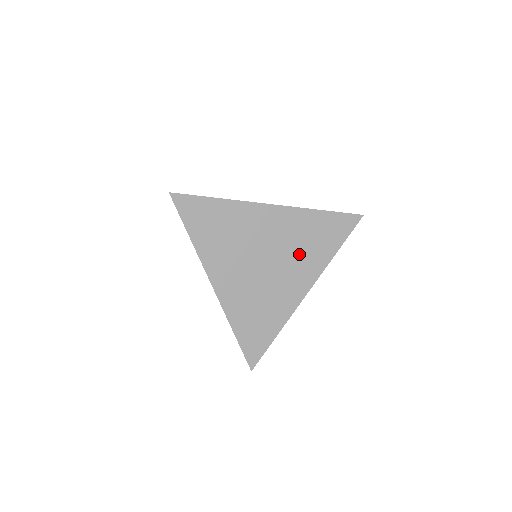
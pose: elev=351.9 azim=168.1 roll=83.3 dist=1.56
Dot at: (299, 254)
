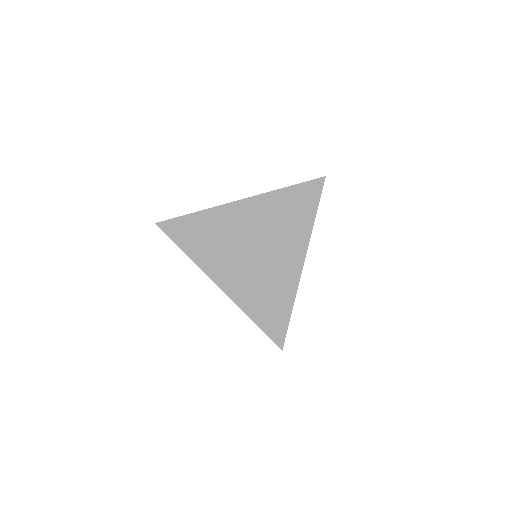
Dot at: (282, 230)
